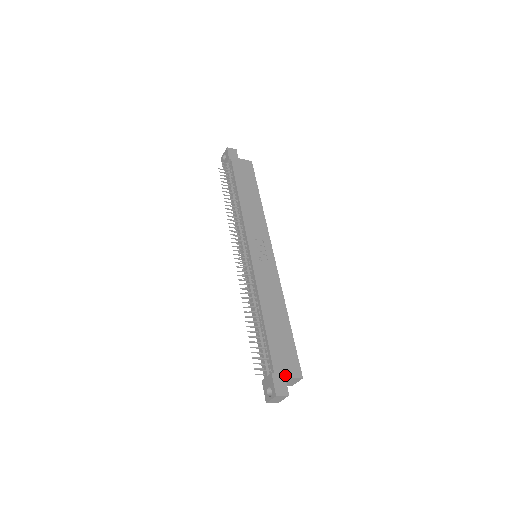
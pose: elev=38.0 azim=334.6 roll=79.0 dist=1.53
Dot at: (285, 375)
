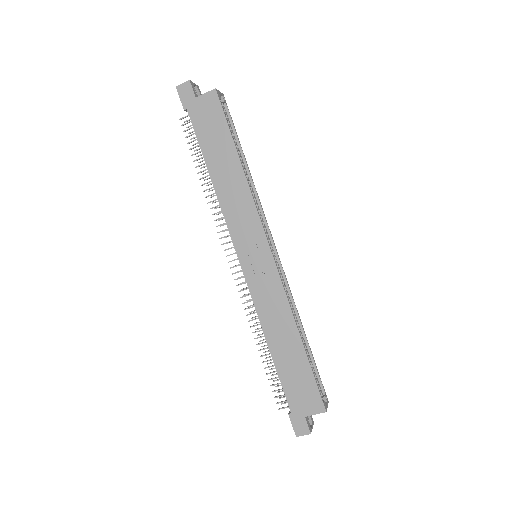
Dot at: (304, 413)
